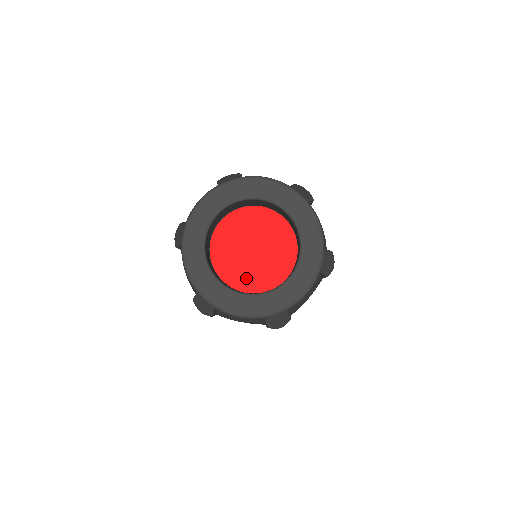
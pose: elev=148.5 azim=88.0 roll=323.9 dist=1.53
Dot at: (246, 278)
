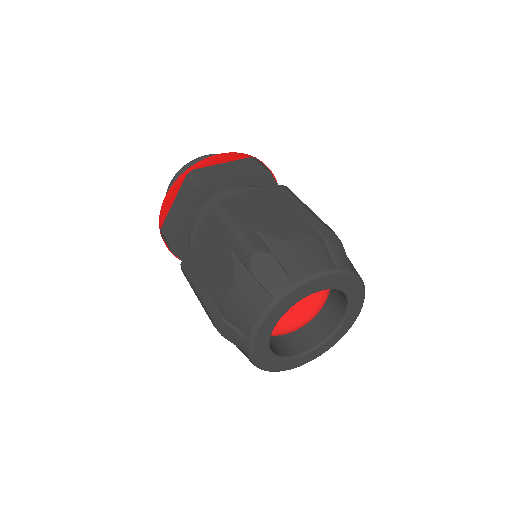
Dot at: (294, 330)
